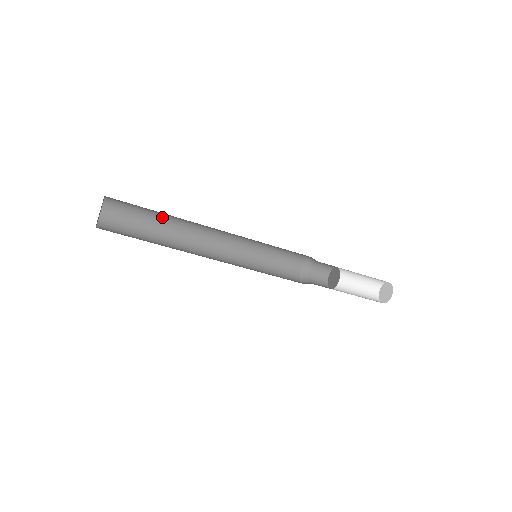
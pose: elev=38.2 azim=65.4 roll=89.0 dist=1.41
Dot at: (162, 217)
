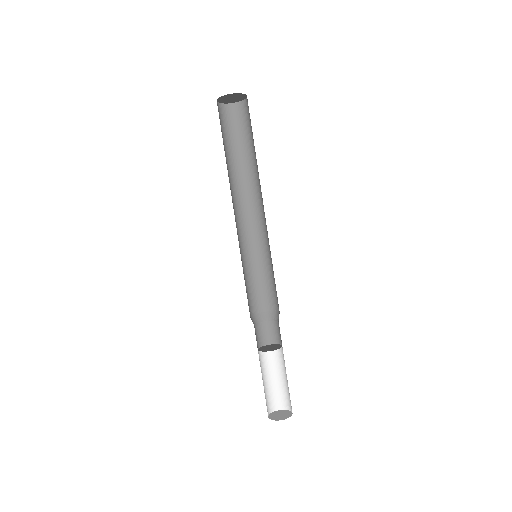
Dot at: (249, 156)
